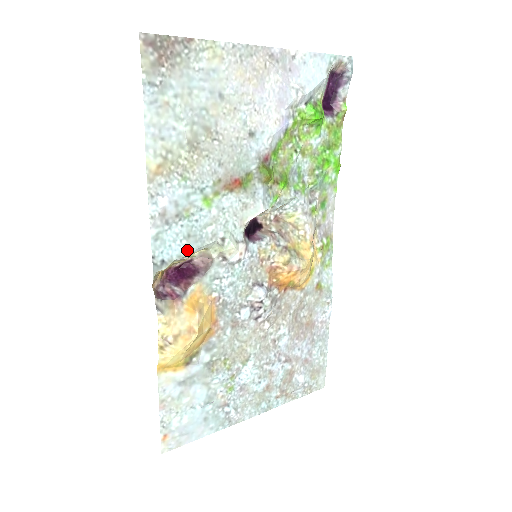
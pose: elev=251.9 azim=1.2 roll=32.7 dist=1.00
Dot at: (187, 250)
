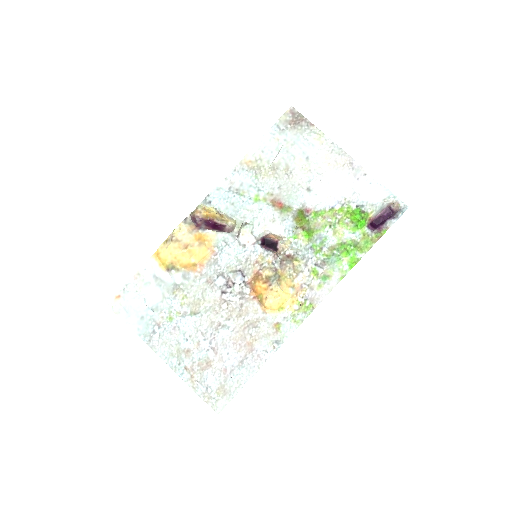
Dot at: (225, 210)
